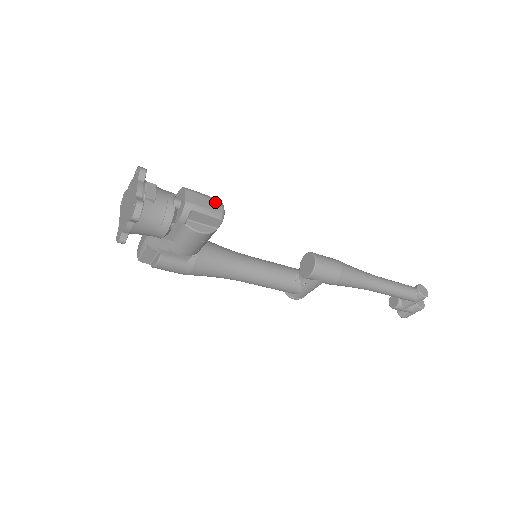
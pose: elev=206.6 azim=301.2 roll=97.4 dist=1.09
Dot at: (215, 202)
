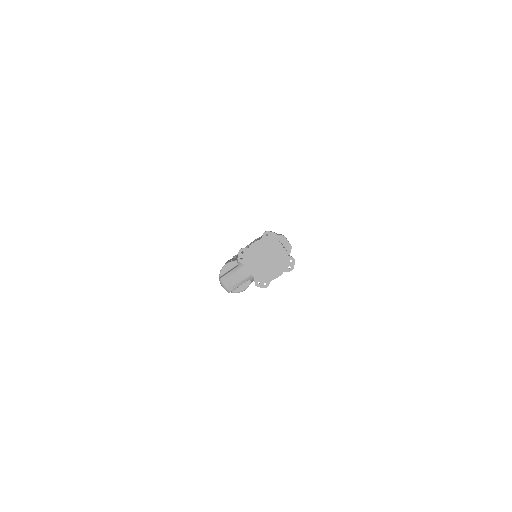
Dot at: occluded
